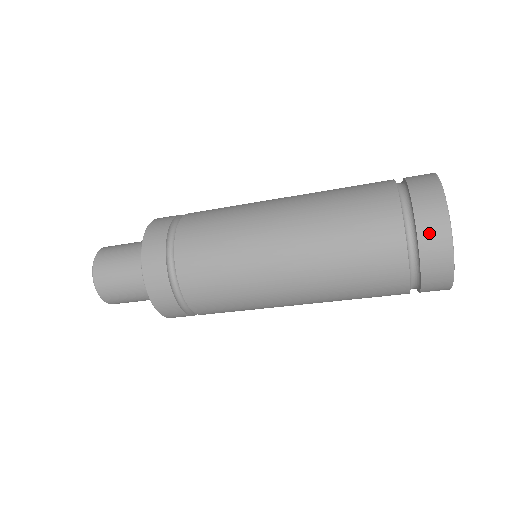
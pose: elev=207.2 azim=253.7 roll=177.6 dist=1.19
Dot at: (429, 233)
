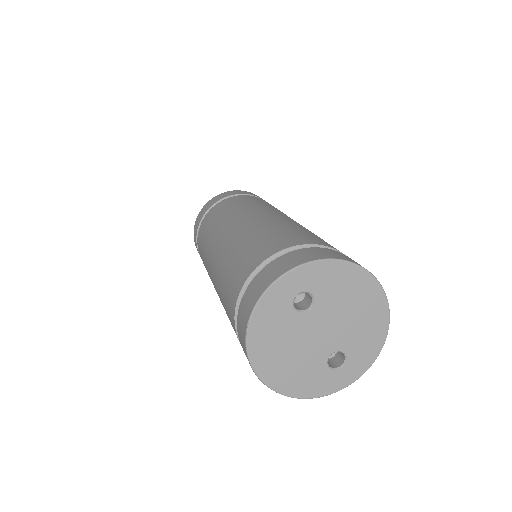
Dot at: occluded
